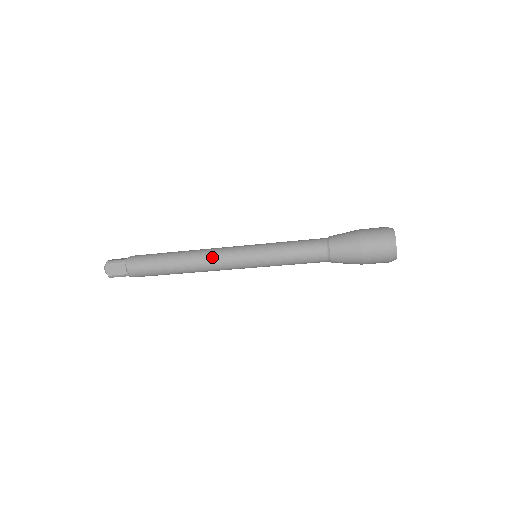
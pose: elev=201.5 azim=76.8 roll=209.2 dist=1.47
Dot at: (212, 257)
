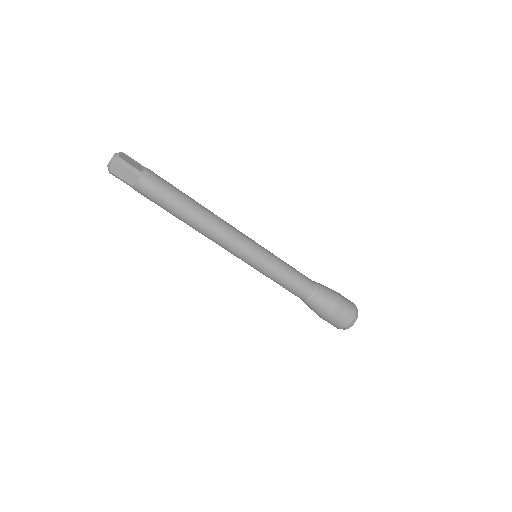
Dot at: (229, 224)
